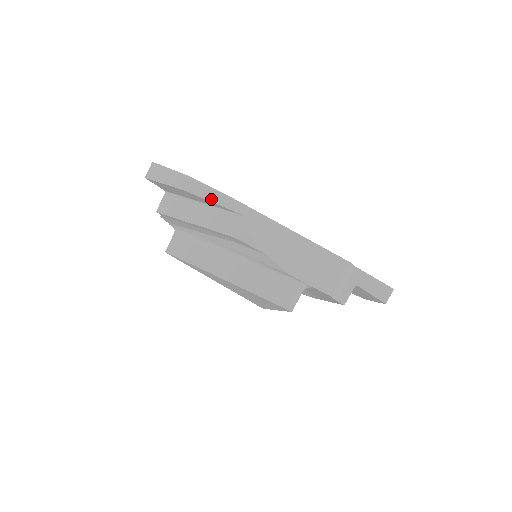
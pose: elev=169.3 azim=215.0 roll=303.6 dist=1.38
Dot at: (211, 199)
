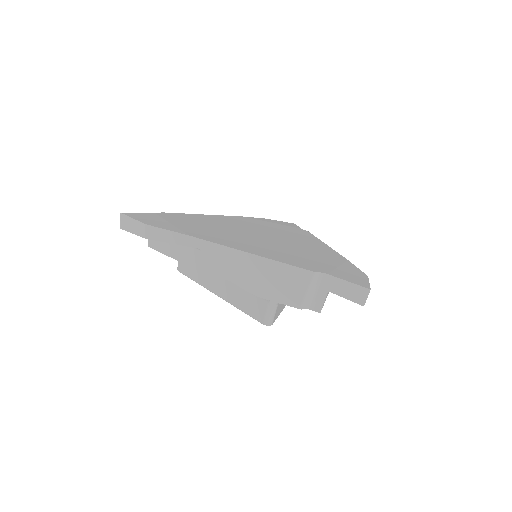
Dot at: (168, 240)
